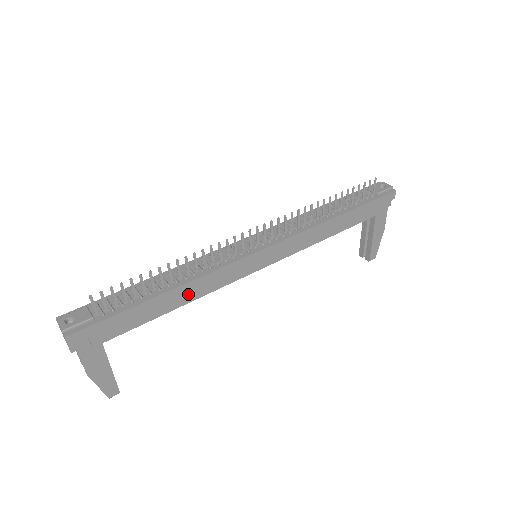
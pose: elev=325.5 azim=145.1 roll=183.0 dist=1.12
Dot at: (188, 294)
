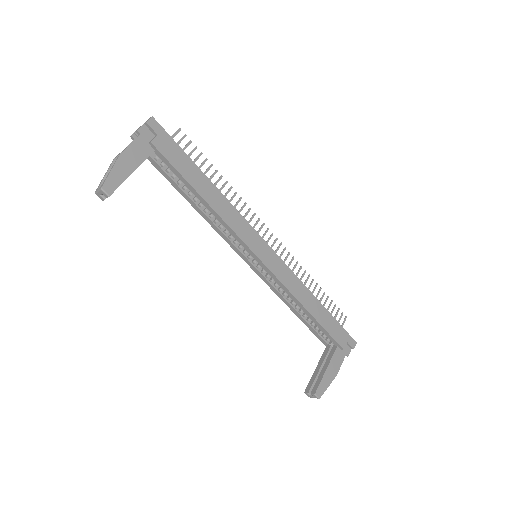
Dot at: (216, 201)
